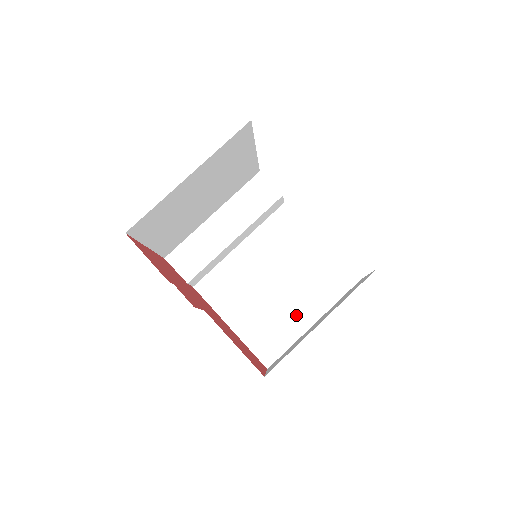
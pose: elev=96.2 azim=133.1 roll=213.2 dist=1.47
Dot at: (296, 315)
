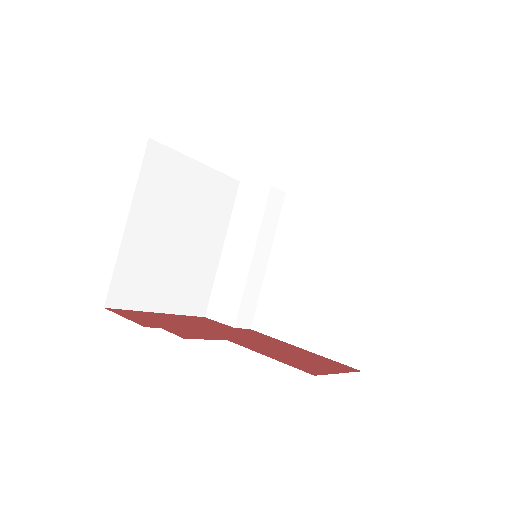
Dot at: (358, 292)
